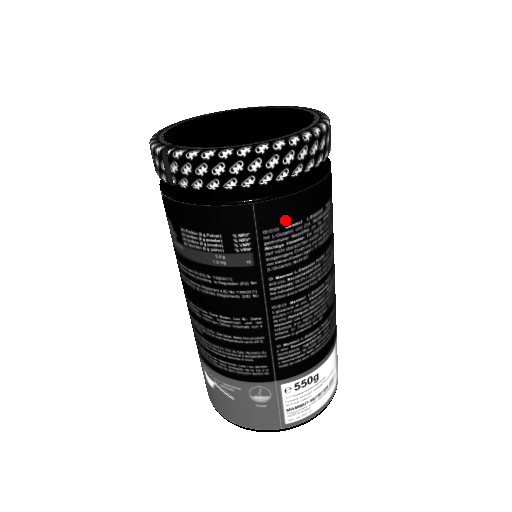
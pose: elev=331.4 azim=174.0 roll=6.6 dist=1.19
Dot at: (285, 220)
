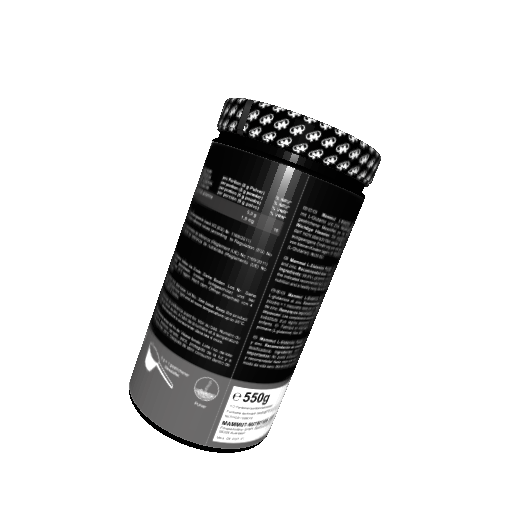
Dot at: (325, 207)
